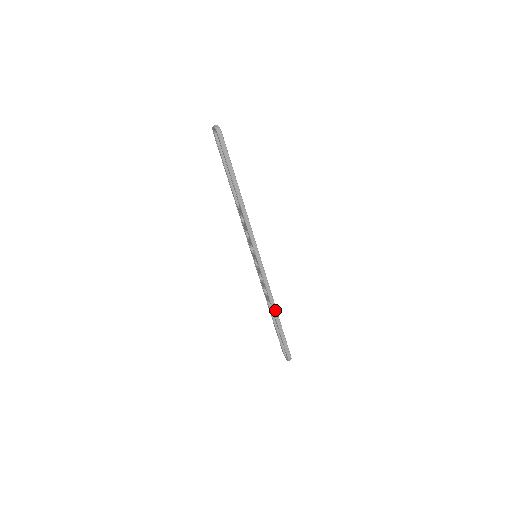
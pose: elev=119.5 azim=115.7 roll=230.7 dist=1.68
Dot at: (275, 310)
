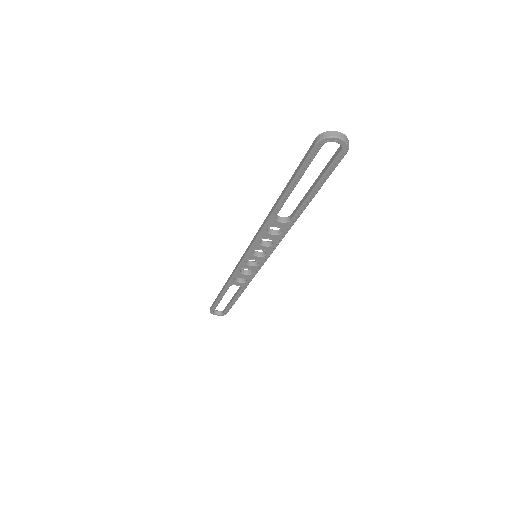
Dot at: (244, 289)
